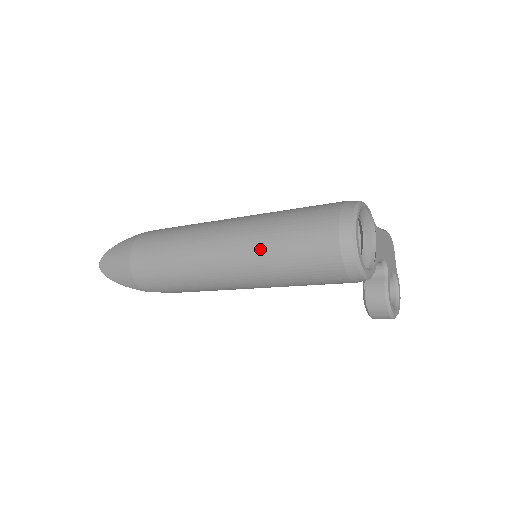
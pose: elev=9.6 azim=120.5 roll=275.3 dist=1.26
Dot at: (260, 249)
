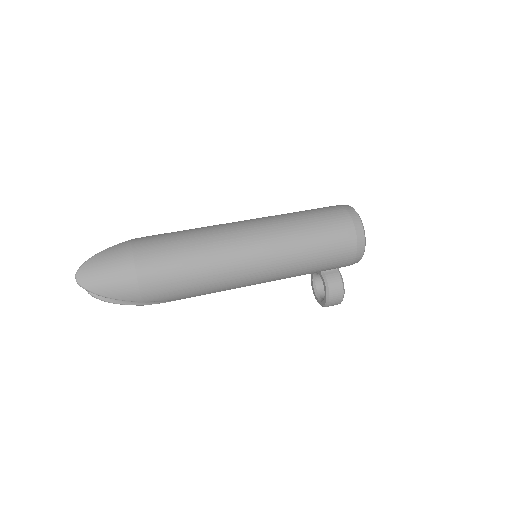
Dot at: (292, 240)
